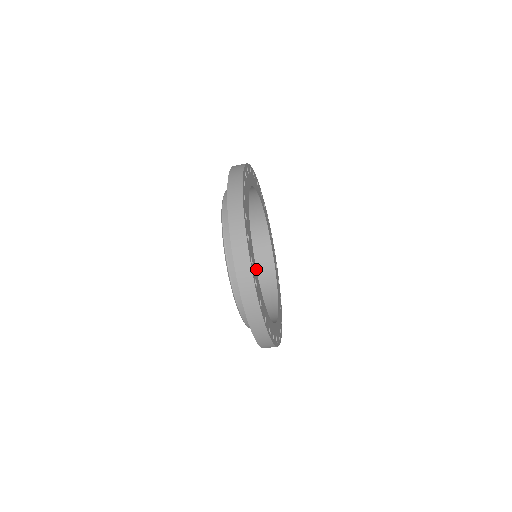
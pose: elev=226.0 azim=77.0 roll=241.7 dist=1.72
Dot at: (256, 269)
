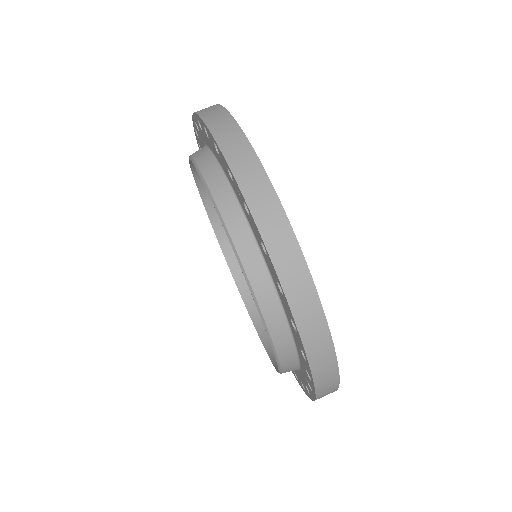
Dot at: (257, 323)
